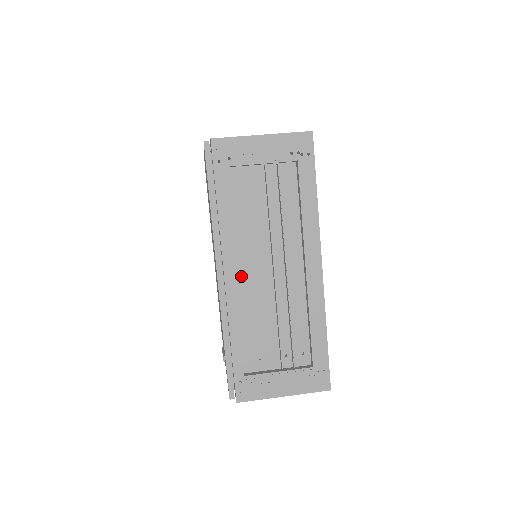
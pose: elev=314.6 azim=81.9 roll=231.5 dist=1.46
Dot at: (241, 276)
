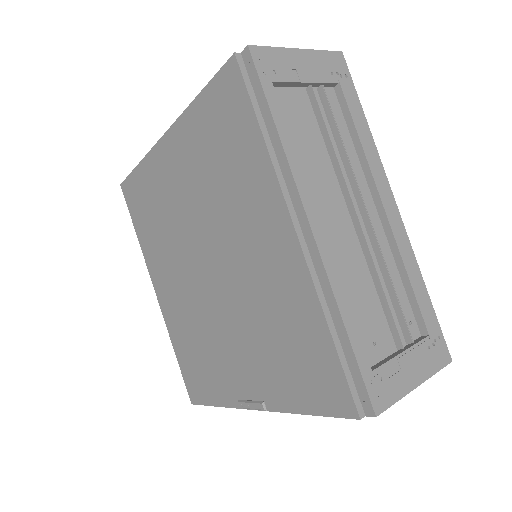
Dot at: occluded
